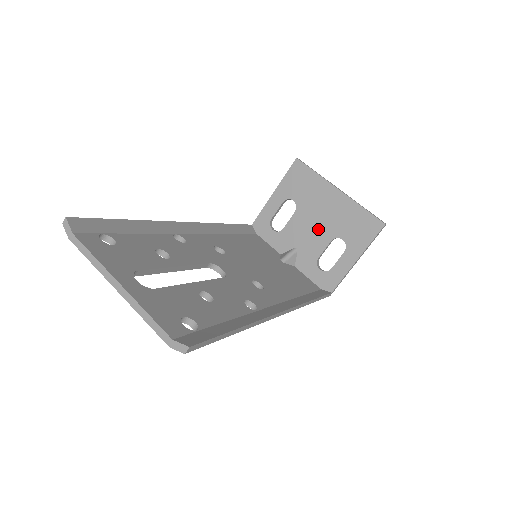
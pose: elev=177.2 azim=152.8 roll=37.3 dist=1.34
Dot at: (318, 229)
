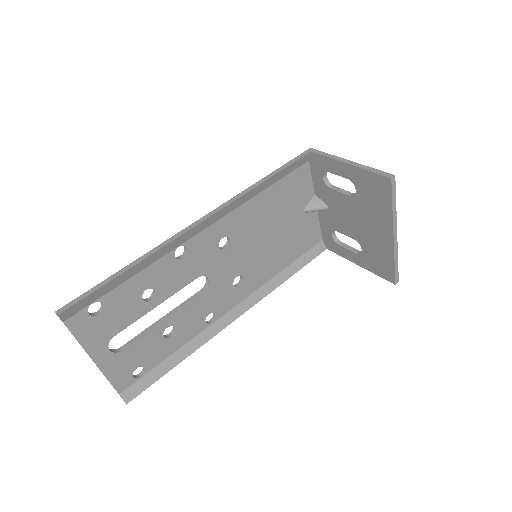
Dot at: (353, 225)
